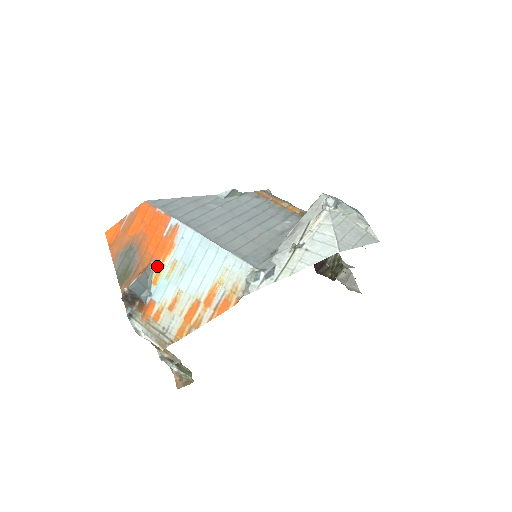
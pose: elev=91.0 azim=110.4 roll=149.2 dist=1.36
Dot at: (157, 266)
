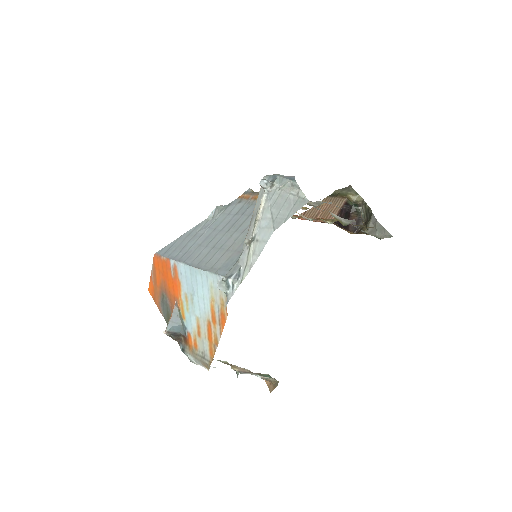
Dot at: (179, 303)
